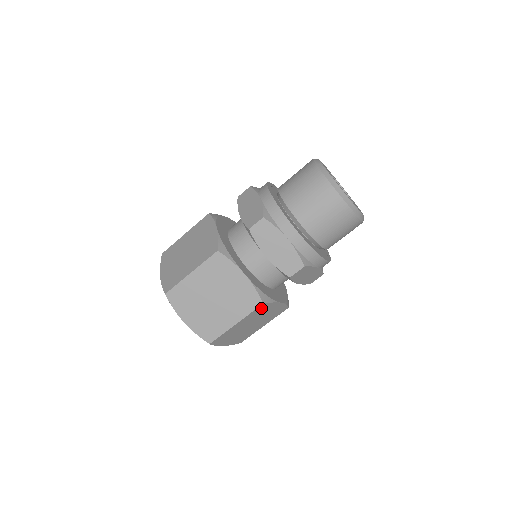
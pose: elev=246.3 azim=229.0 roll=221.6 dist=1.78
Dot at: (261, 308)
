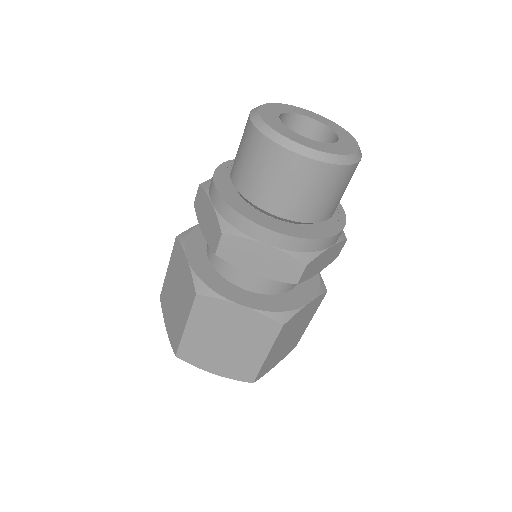
Dot at: (286, 327)
